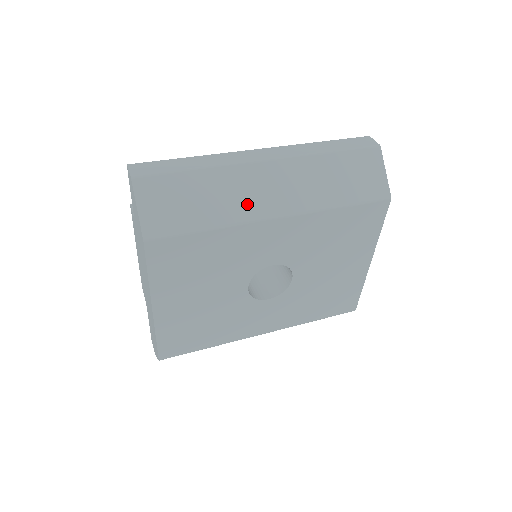
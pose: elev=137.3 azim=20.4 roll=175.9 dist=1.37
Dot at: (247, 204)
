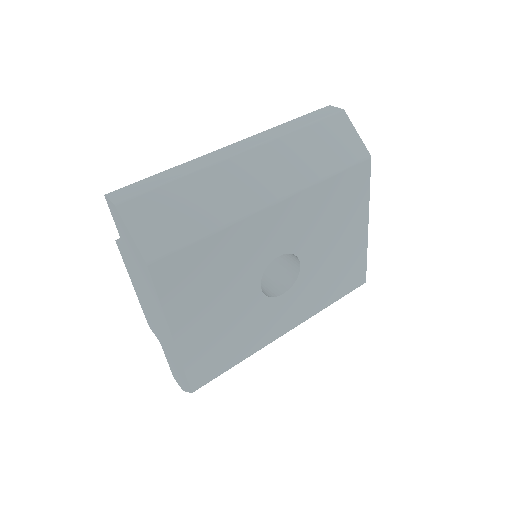
Dot at: (238, 199)
